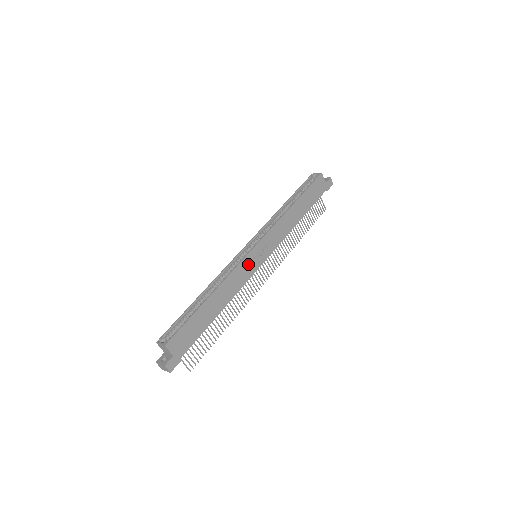
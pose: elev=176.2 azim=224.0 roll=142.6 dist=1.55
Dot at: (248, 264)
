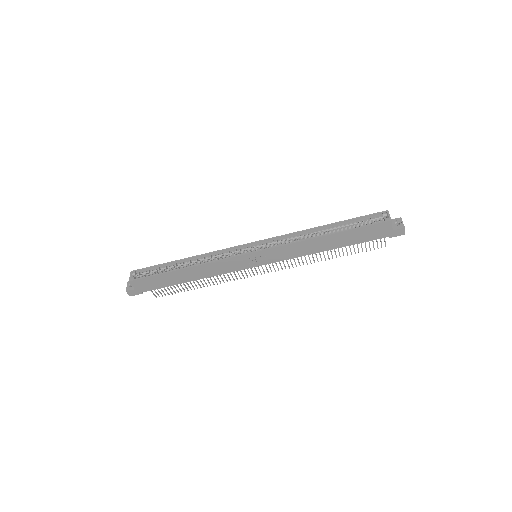
Dot at: (237, 262)
